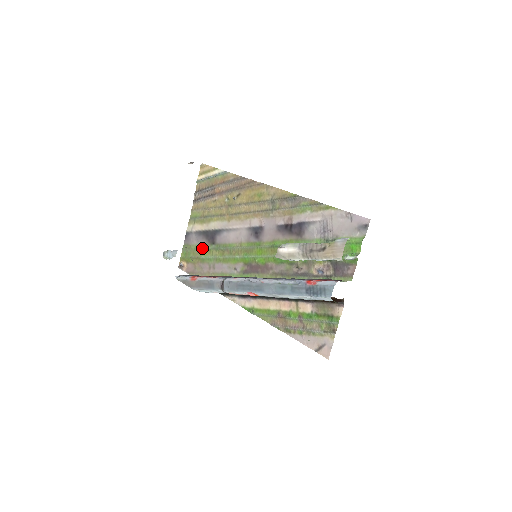
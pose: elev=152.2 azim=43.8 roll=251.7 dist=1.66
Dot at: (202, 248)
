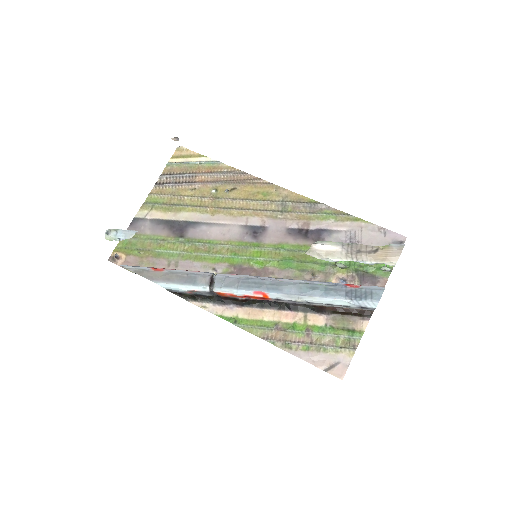
Dot at: (161, 239)
